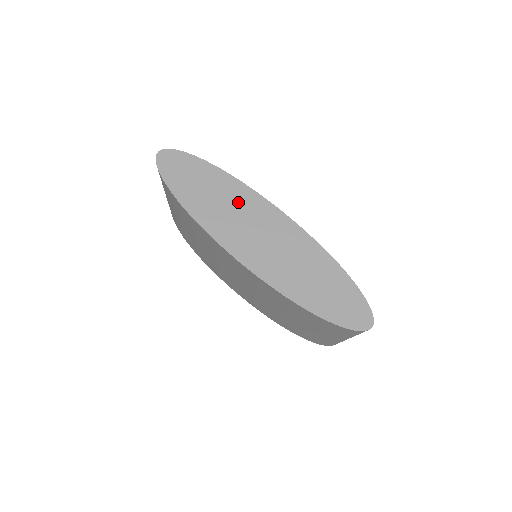
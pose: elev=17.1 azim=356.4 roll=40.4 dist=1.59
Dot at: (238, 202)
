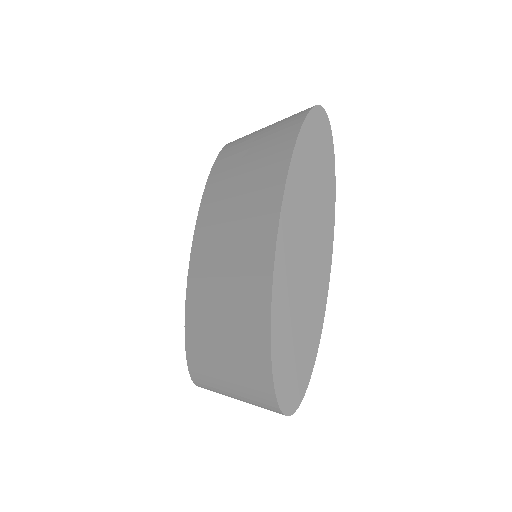
Dot at: (320, 211)
